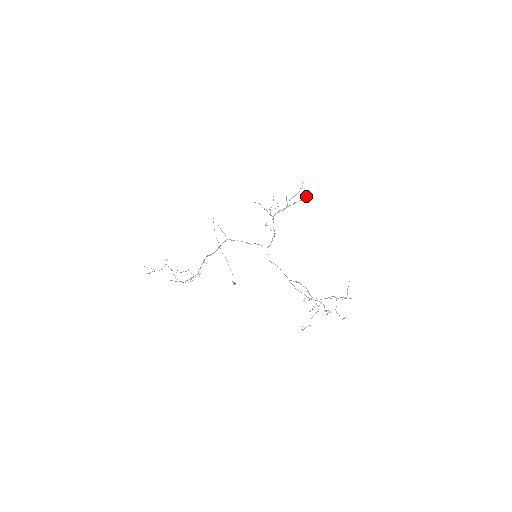
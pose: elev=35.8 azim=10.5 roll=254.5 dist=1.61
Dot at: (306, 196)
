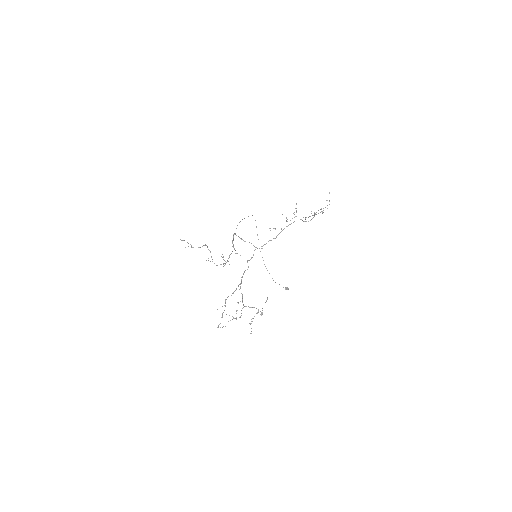
Dot at: occluded
